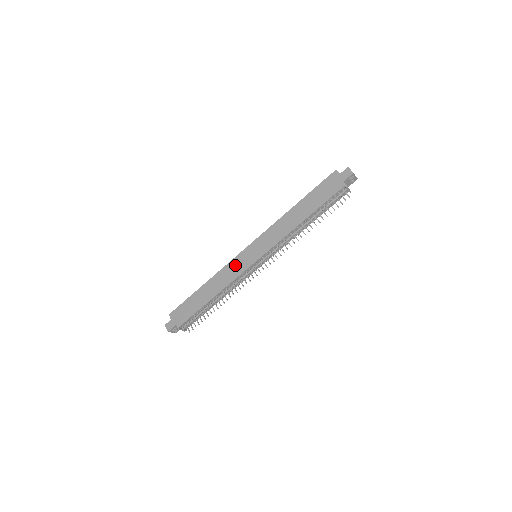
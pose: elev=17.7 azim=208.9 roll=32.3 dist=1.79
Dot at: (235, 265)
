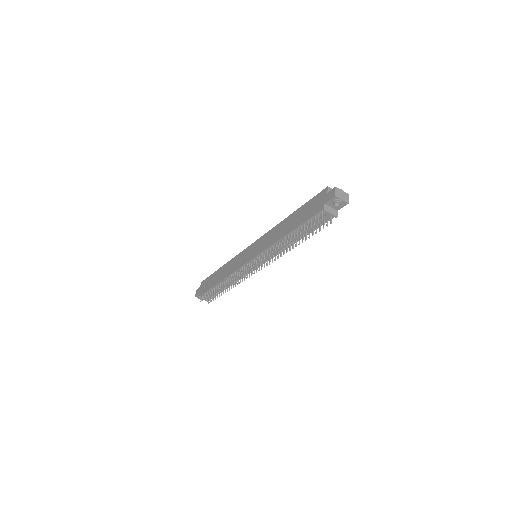
Dot at: (239, 258)
